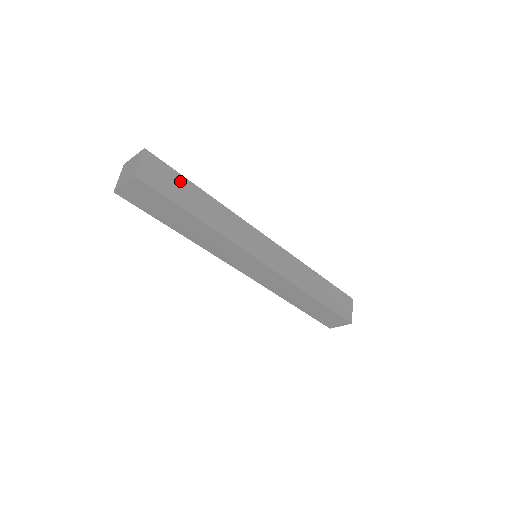
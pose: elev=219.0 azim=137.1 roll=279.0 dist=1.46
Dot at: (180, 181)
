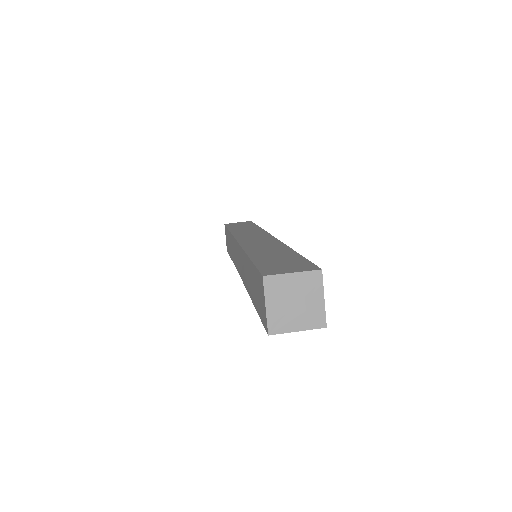
Dot at: occluded
